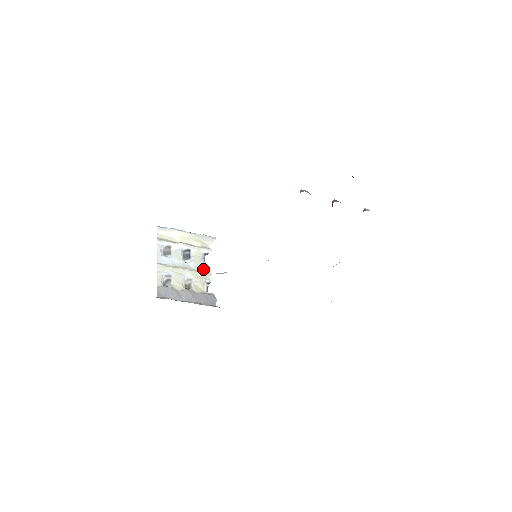
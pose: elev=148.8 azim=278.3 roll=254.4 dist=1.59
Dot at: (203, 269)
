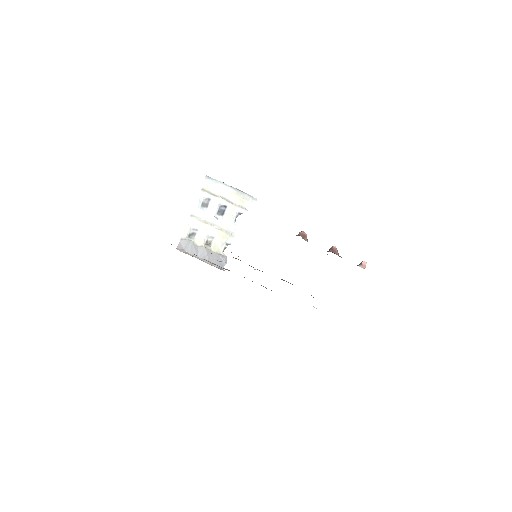
Dot at: (229, 229)
